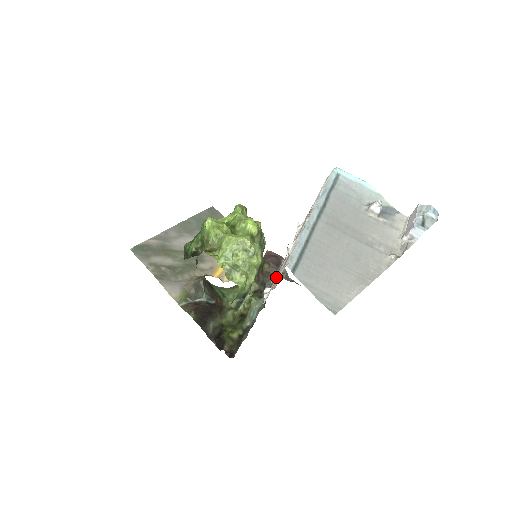
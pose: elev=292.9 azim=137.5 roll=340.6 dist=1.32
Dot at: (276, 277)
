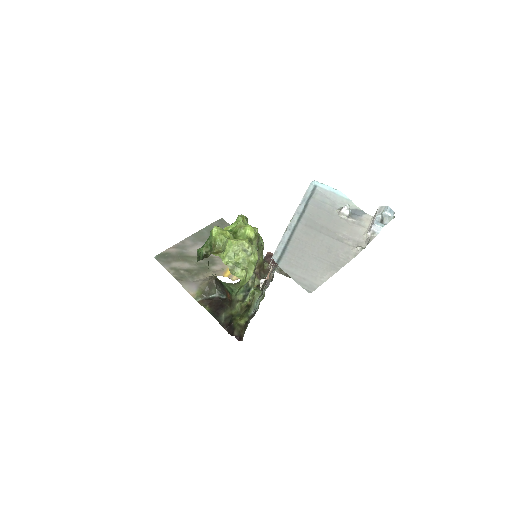
Dot at: occluded
